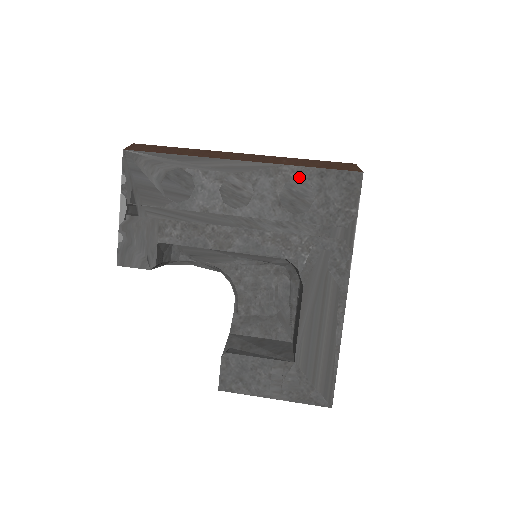
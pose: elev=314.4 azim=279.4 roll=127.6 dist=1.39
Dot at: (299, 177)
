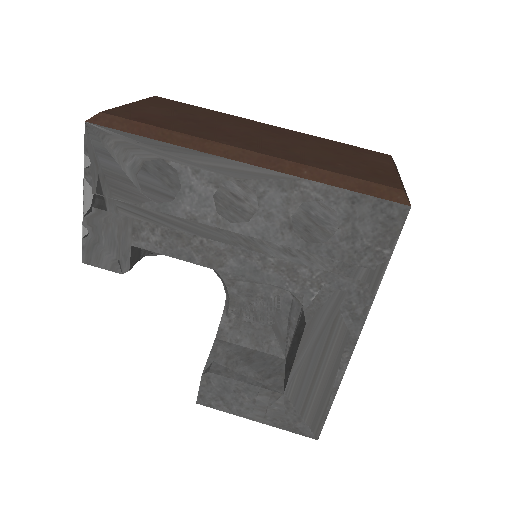
Dot at: (322, 198)
